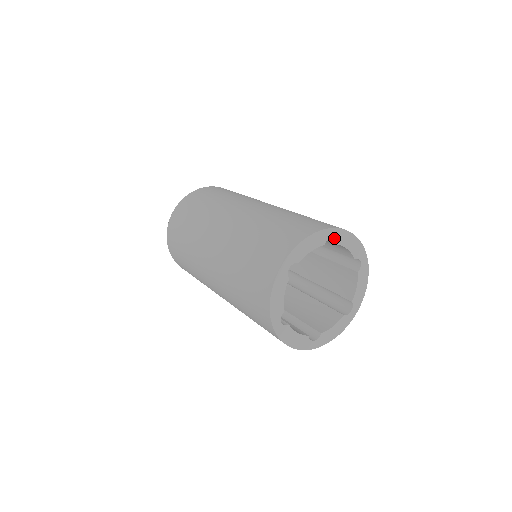
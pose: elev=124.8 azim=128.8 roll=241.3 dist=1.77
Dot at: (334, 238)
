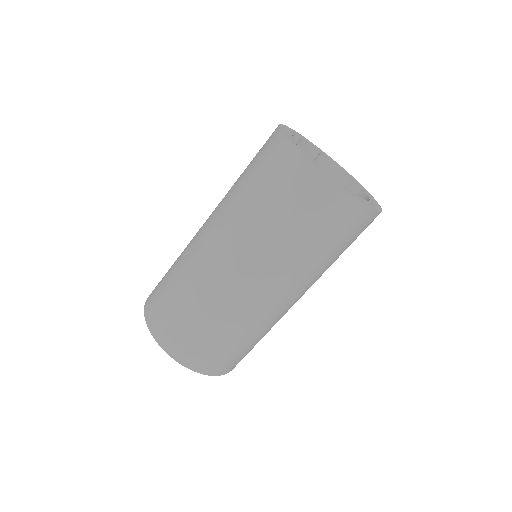
Dot at: (294, 133)
